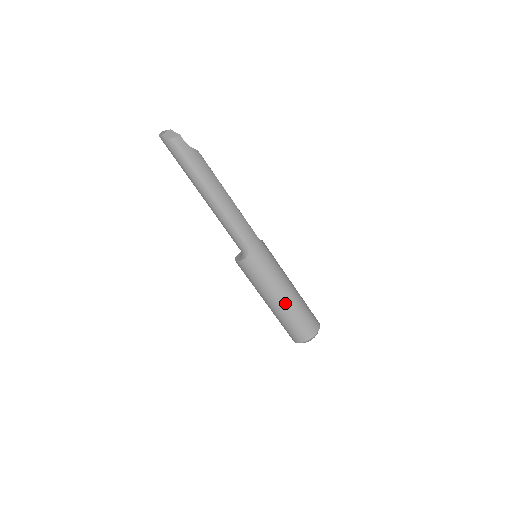
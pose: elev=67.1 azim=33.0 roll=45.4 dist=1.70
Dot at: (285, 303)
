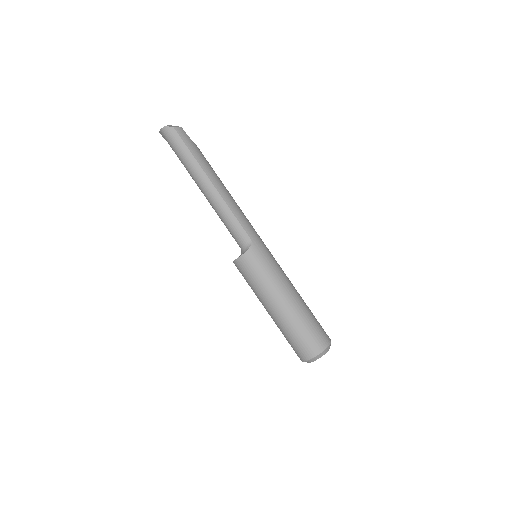
Dot at: (293, 303)
